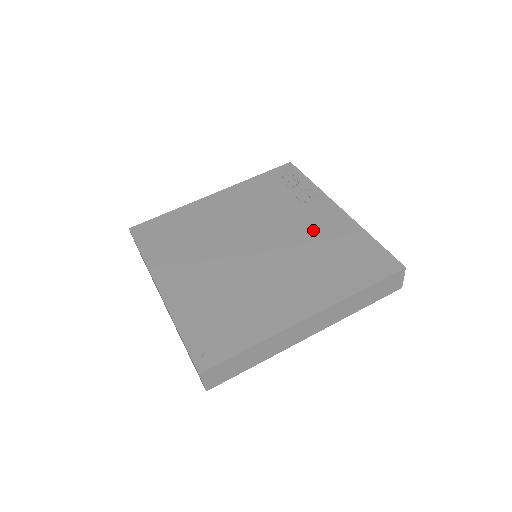
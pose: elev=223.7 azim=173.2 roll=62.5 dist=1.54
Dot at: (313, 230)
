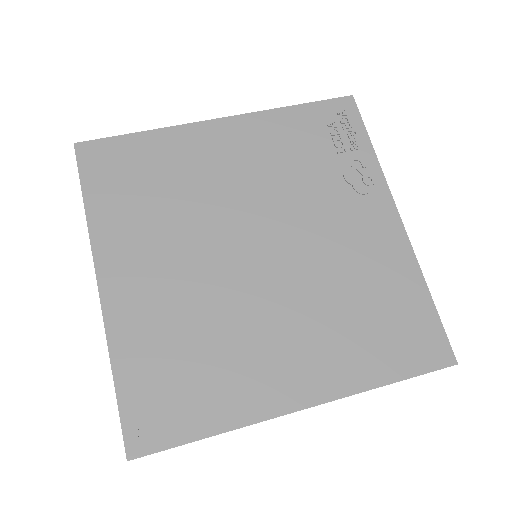
Dot at: (350, 249)
